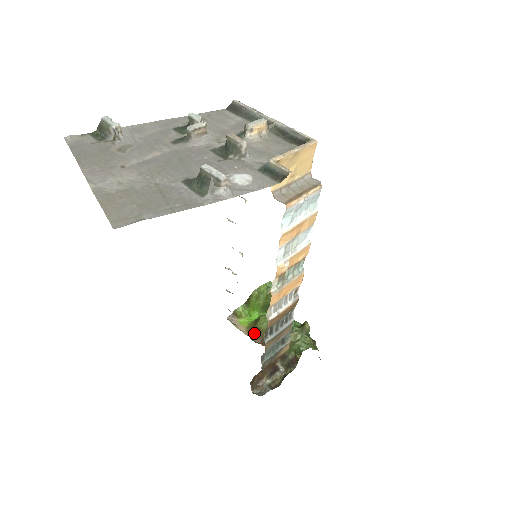
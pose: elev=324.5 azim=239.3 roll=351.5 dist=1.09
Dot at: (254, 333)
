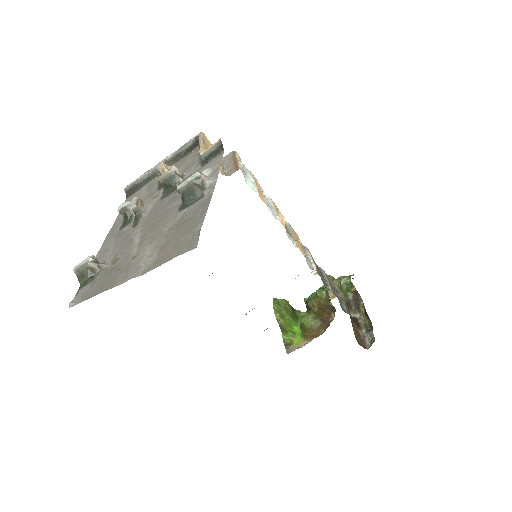
Dot at: (313, 334)
